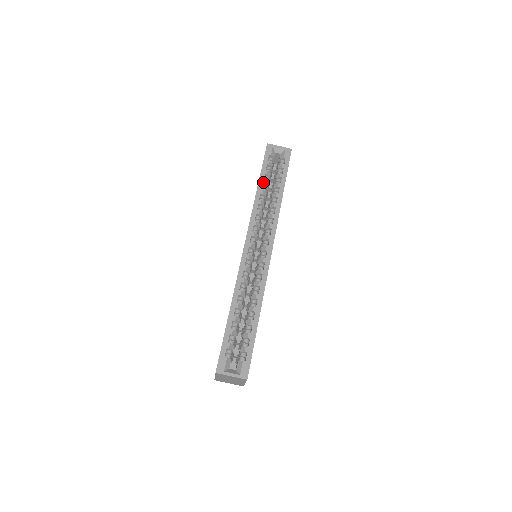
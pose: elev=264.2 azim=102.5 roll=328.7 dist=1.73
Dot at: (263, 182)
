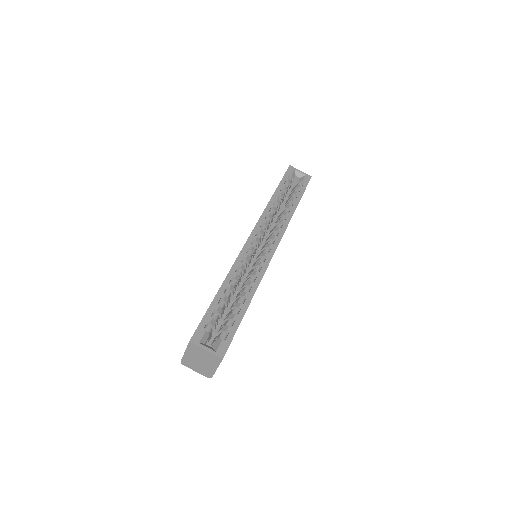
Dot at: (279, 192)
